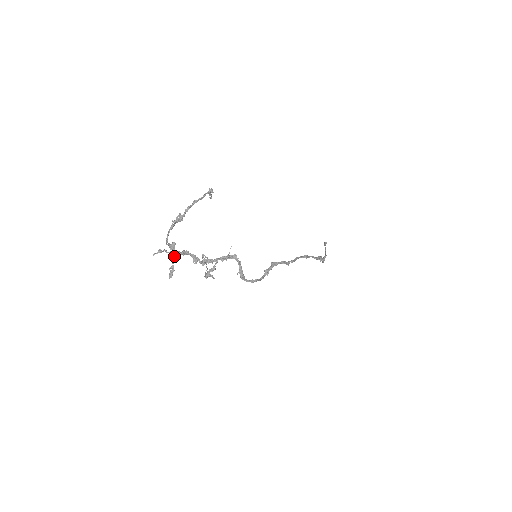
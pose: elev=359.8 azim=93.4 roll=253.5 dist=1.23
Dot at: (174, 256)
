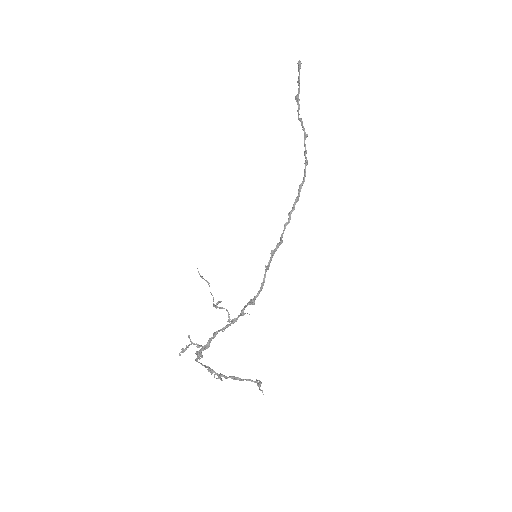
Dot at: (201, 353)
